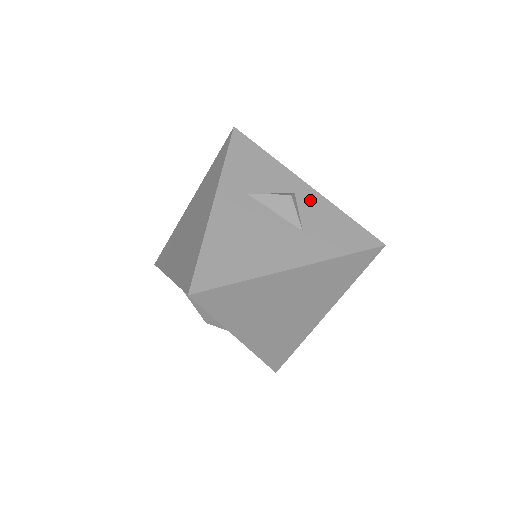
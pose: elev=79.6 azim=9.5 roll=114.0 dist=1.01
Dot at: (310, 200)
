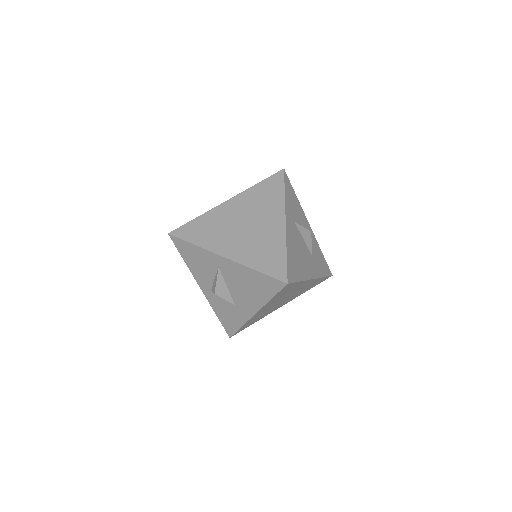
Dot at: (312, 236)
